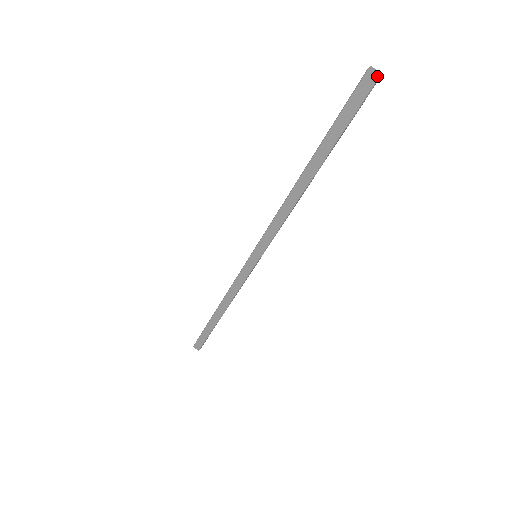
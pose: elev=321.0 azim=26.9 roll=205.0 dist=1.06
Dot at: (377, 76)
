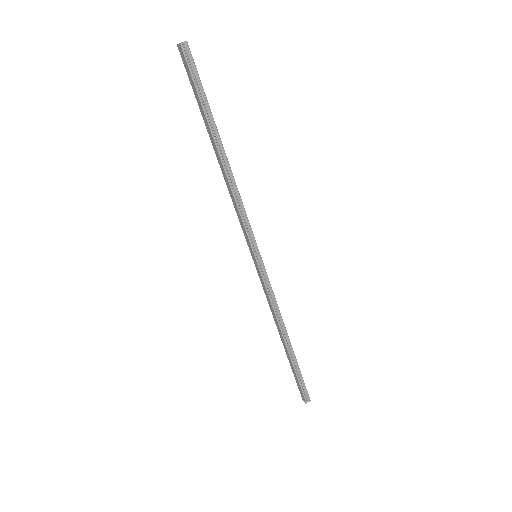
Dot at: (179, 44)
